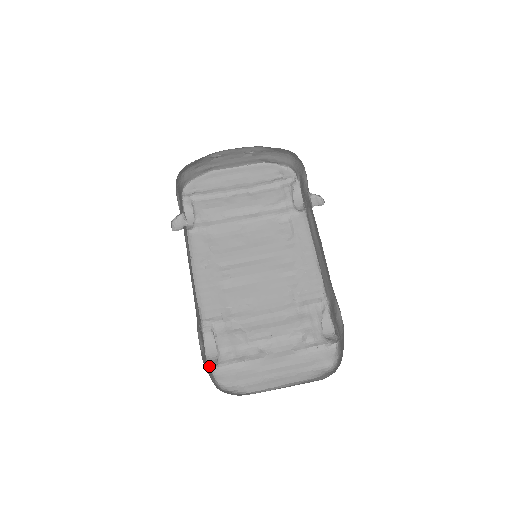
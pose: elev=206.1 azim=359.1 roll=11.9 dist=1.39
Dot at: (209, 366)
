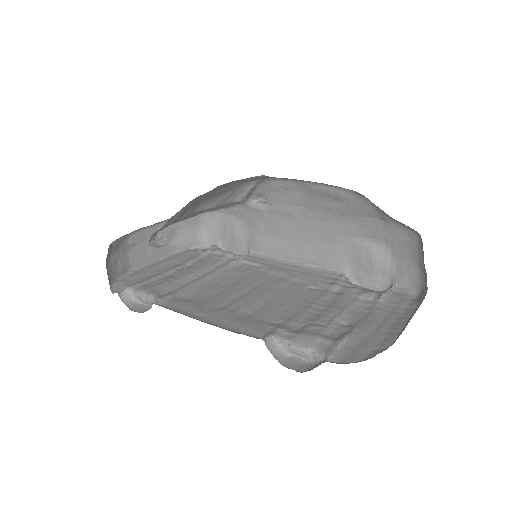
Dot at: occluded
